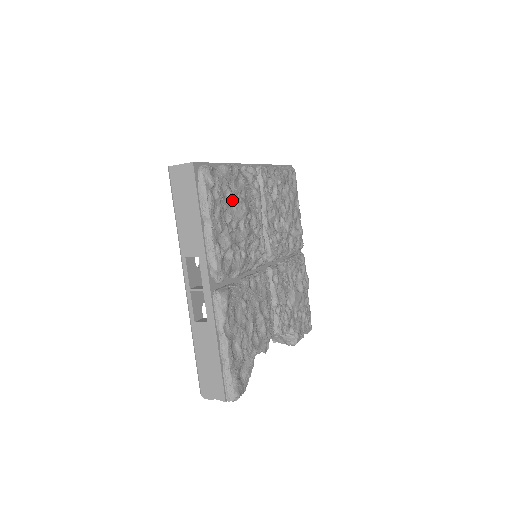
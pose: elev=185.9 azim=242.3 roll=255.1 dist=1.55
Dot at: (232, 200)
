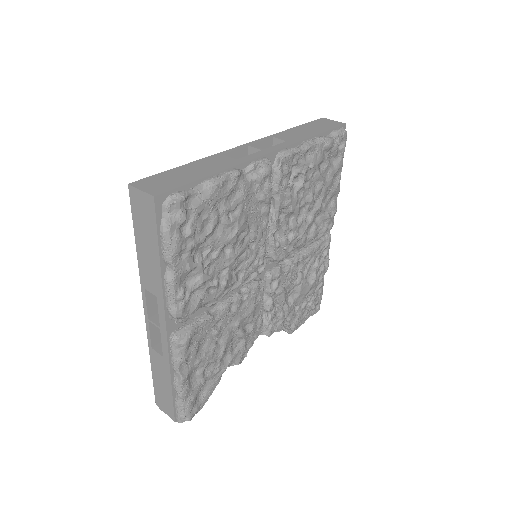
Dot at: (218, 224)
